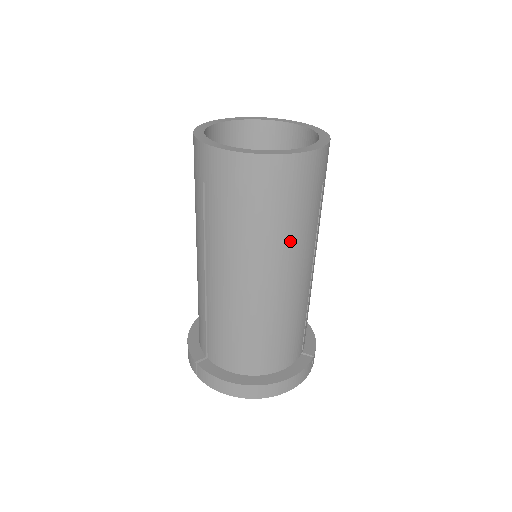
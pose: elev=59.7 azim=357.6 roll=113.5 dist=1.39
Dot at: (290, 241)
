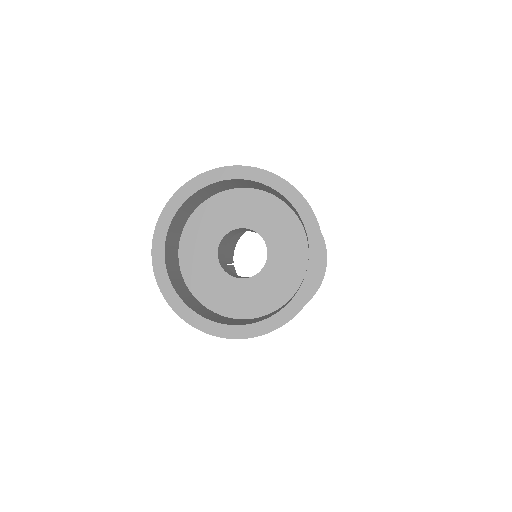
Dot at: occluded
